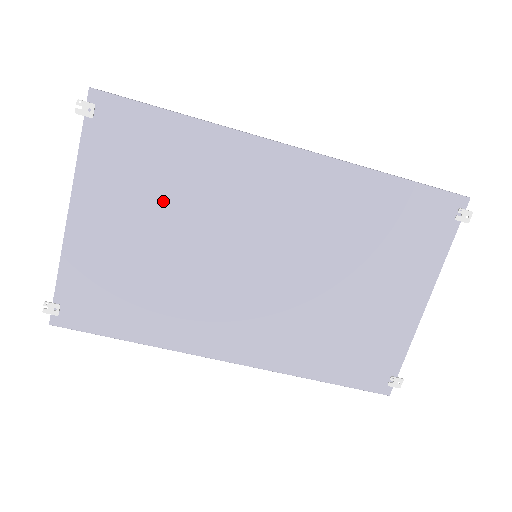
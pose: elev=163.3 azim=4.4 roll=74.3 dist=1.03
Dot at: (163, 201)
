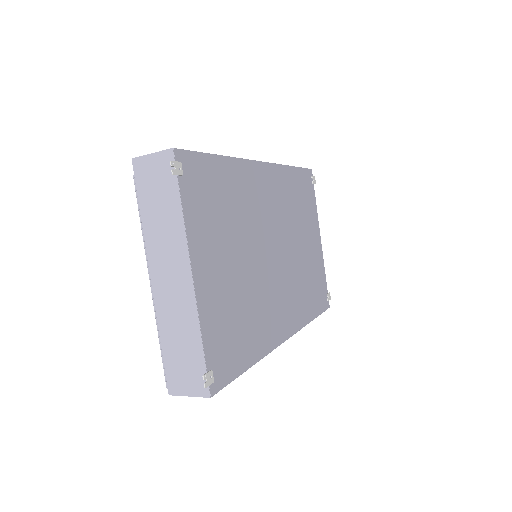
Dot at: (231, 231)
